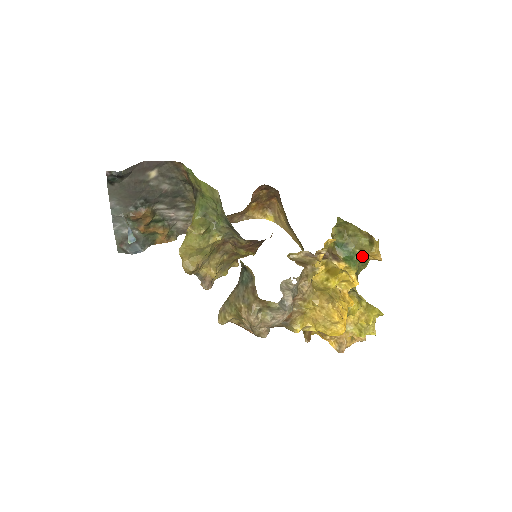
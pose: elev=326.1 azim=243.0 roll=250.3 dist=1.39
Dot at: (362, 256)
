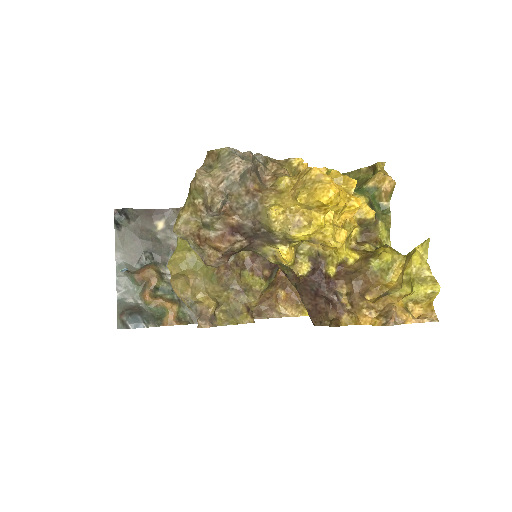
Dot at: (368, 185)
